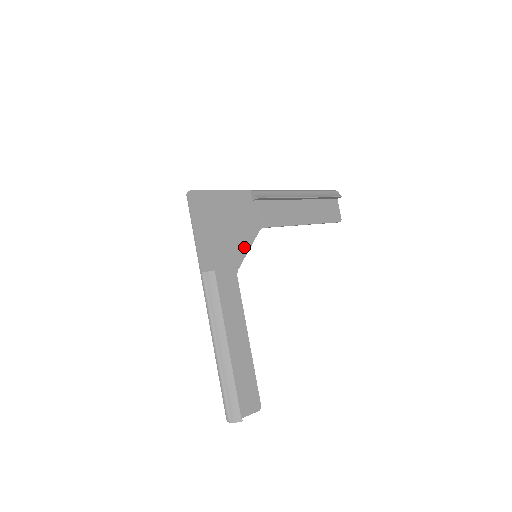
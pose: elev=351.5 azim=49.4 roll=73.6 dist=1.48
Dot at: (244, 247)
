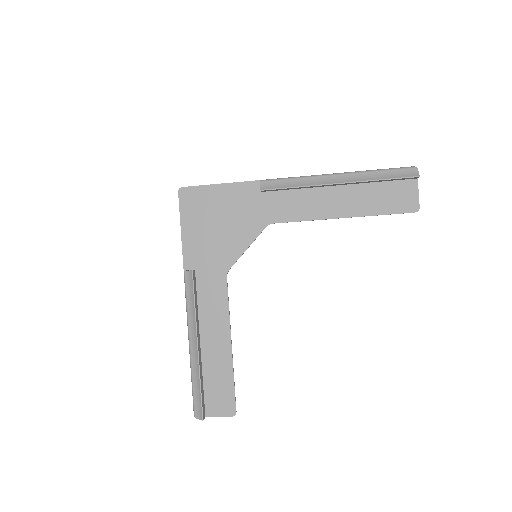
Dot at: (241, 246)
